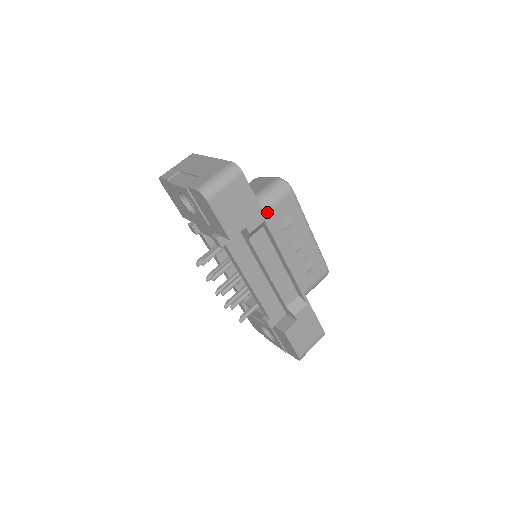
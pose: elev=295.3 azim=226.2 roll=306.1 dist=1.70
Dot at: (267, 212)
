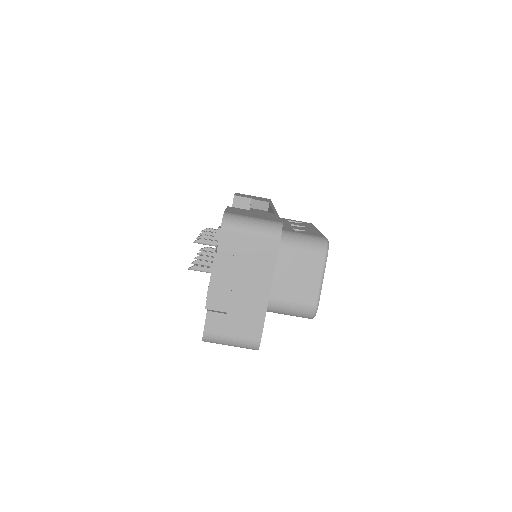
Dot at: occluded
